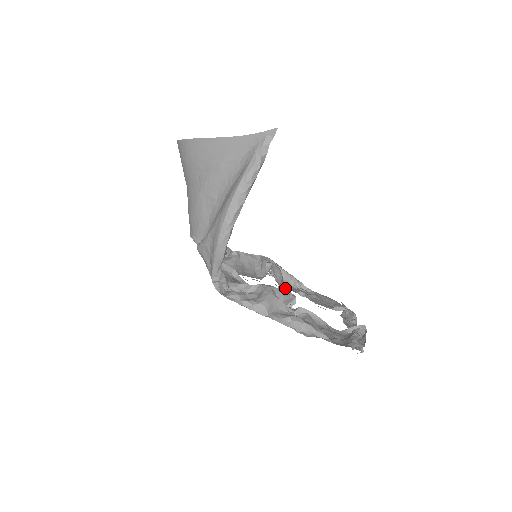
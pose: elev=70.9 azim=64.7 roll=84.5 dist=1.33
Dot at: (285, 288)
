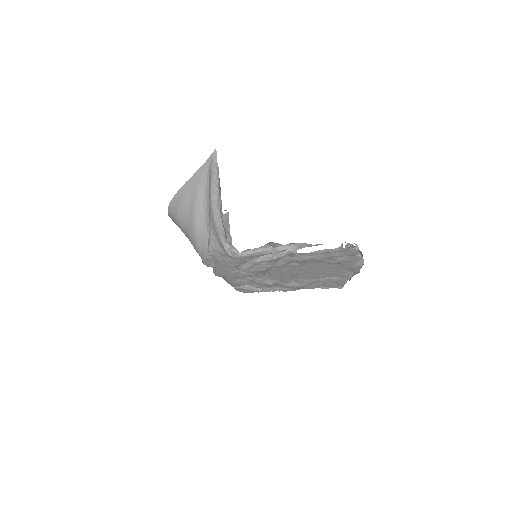
Dot at: (296, 284)
